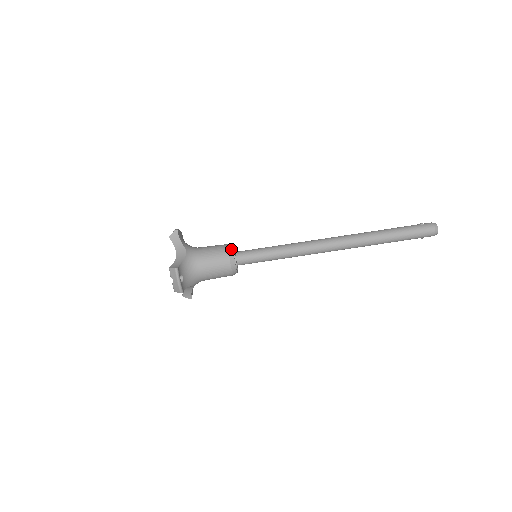
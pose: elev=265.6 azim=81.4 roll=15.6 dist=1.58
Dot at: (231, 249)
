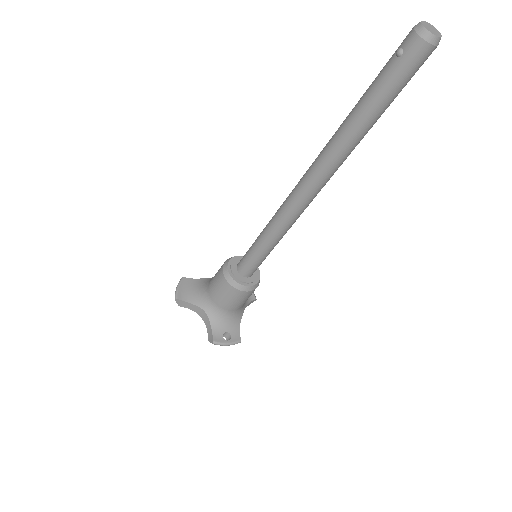
Dot at: (229, 279)
